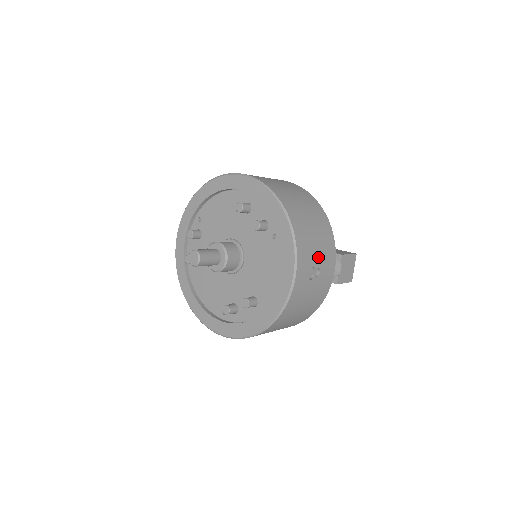
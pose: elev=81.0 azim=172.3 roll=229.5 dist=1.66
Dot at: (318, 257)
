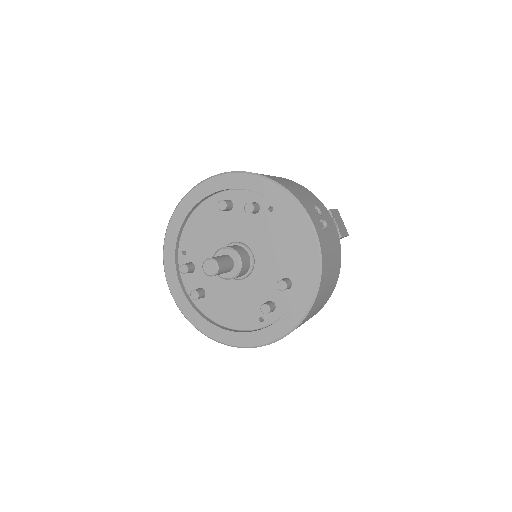
Dot at: (317, 210)
